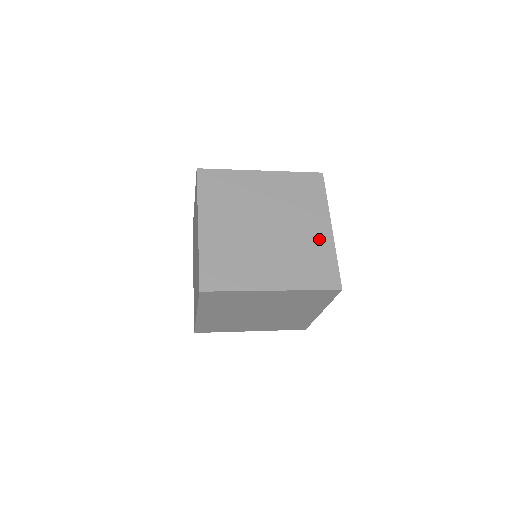
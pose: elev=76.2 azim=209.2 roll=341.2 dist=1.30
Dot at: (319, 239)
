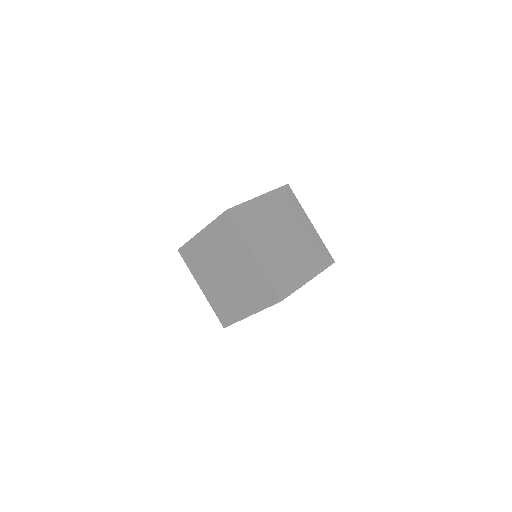
Dot at: (299, 274)
